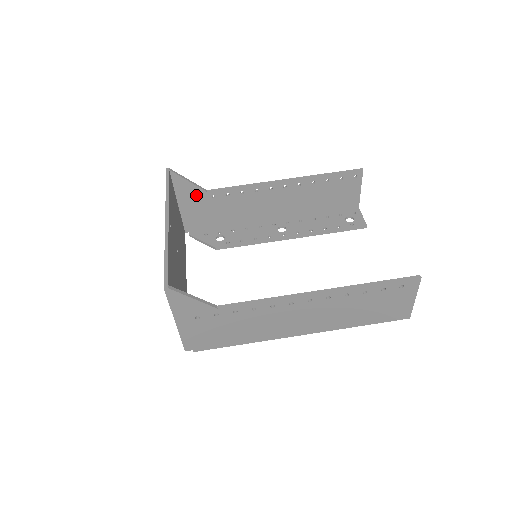
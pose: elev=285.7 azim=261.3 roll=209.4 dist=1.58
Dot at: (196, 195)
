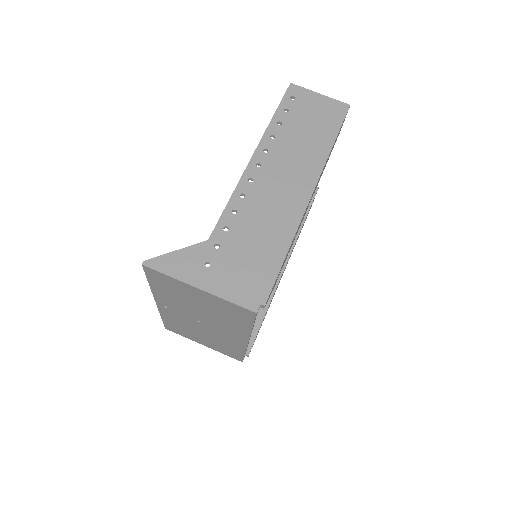
Dot at: occluded
